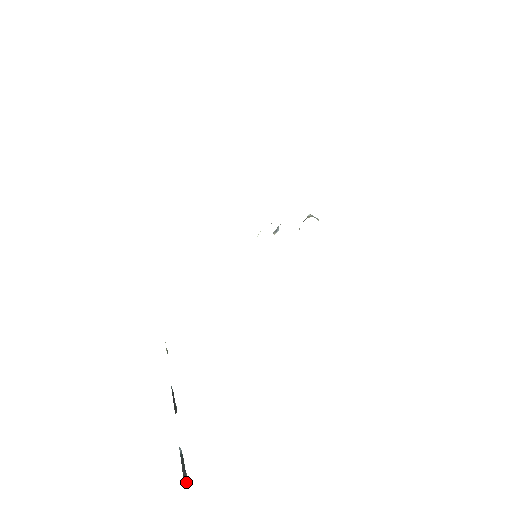
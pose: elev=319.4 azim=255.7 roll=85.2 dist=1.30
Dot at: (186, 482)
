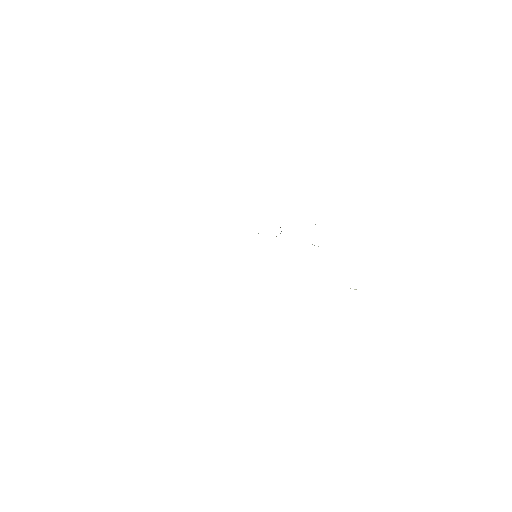
Dot at: occluded
